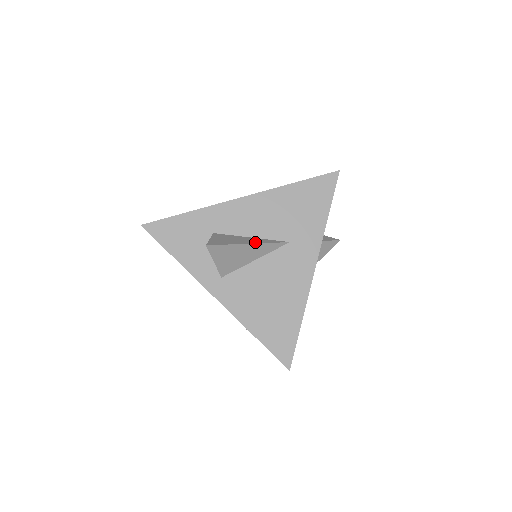
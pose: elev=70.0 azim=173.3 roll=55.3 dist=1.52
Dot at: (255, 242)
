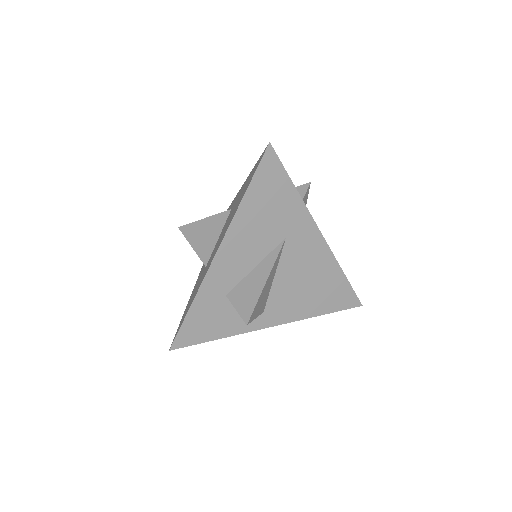
Dot at: (267, 272)
